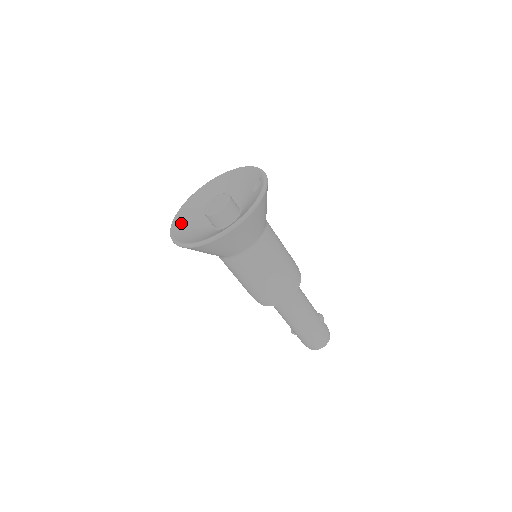
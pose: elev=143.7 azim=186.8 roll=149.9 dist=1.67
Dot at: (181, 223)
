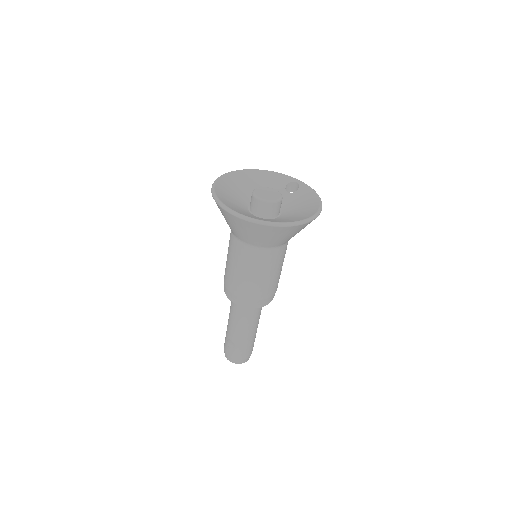
Dot at: (230, 206)
